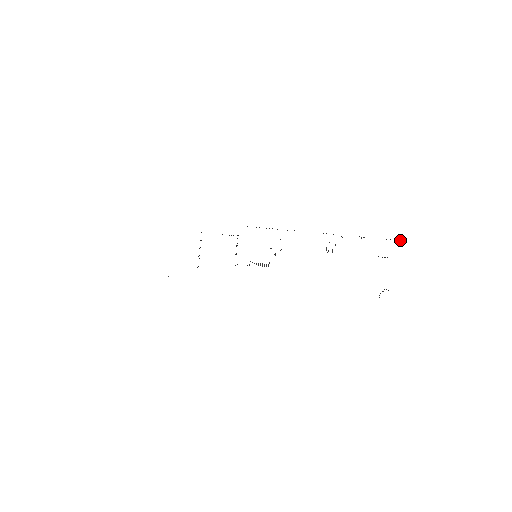
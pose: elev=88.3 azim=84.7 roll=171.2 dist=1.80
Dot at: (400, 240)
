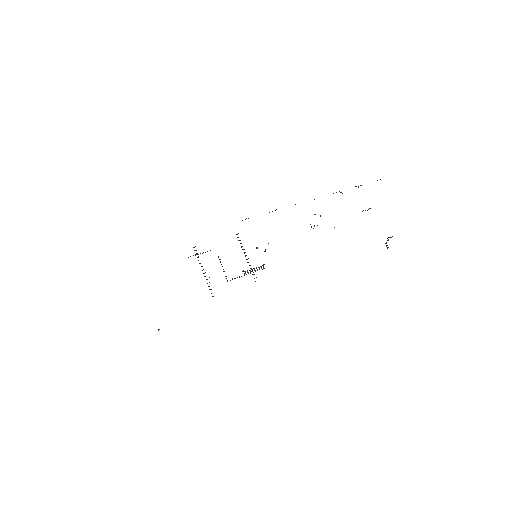
Dot at: occluded
